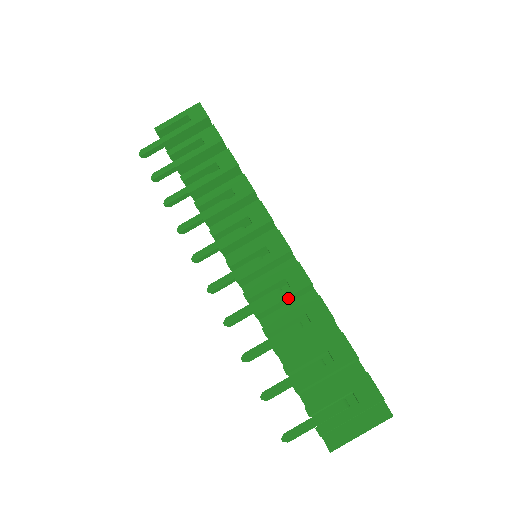
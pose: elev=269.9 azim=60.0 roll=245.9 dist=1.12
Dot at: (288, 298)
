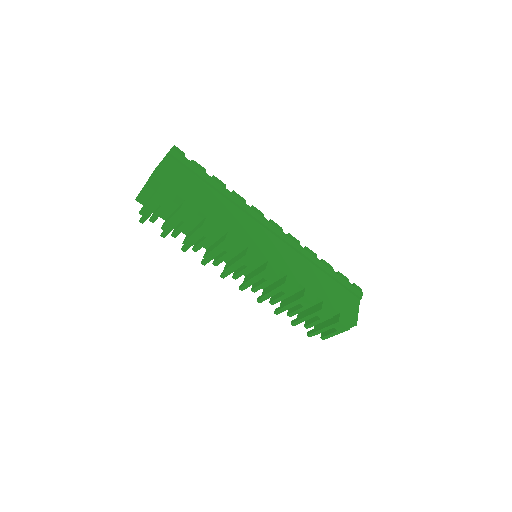
Dot at: (286, 296)
